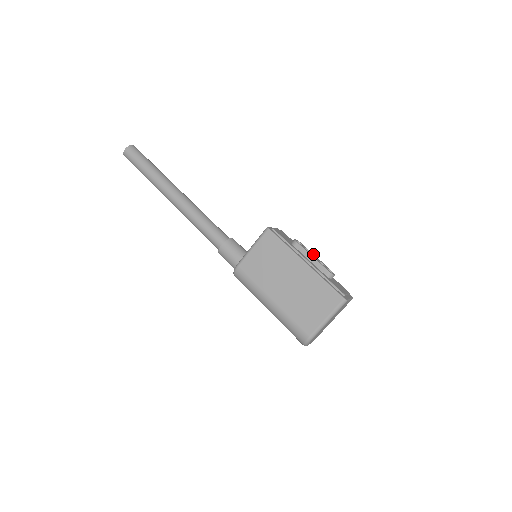
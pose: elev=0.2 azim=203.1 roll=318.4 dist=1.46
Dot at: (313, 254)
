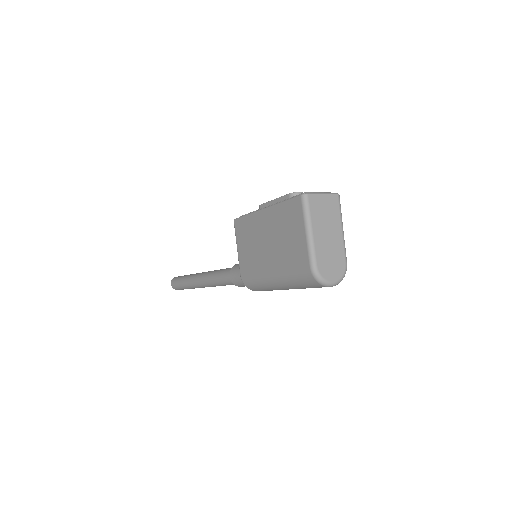
Dot at: occluded
